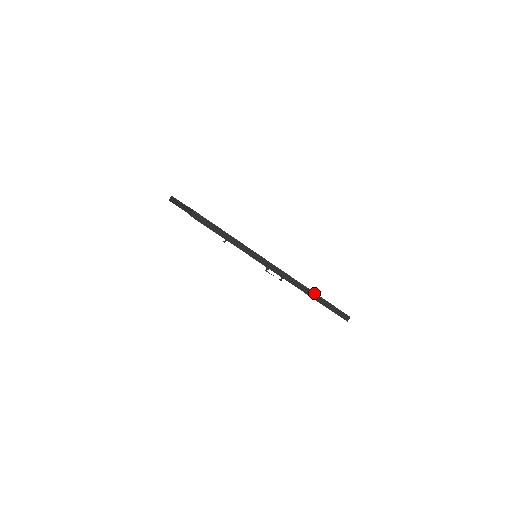
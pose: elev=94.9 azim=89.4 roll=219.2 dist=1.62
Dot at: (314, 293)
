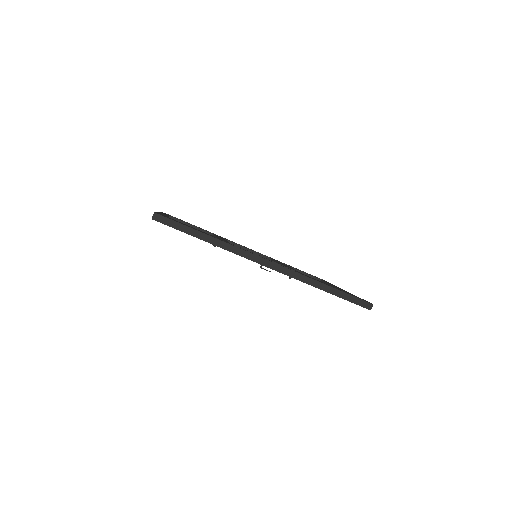
Dot at: (319, 282)
